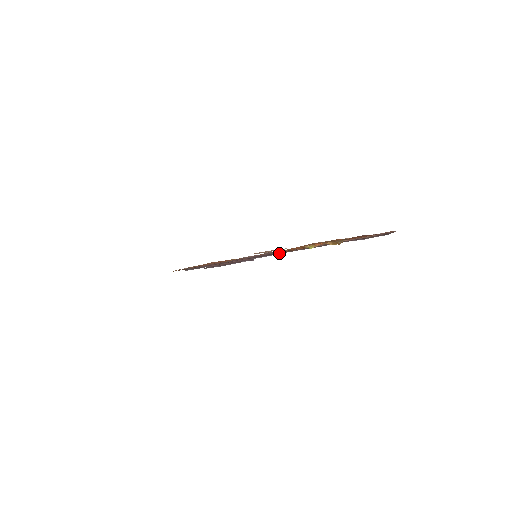
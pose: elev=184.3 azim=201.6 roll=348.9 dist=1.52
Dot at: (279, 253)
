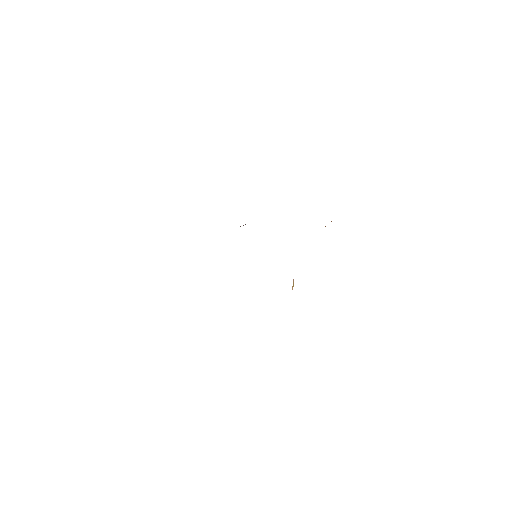
Dot at: occluded
